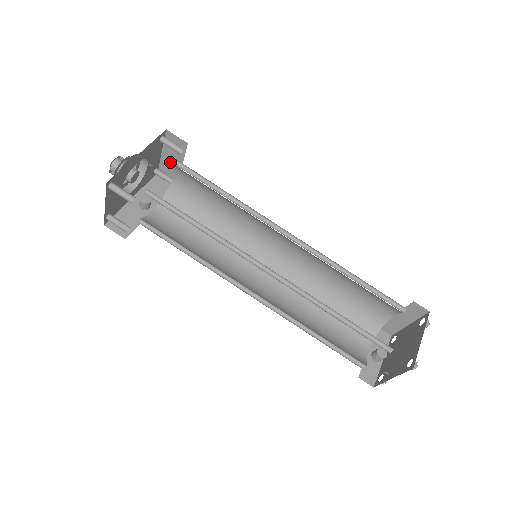
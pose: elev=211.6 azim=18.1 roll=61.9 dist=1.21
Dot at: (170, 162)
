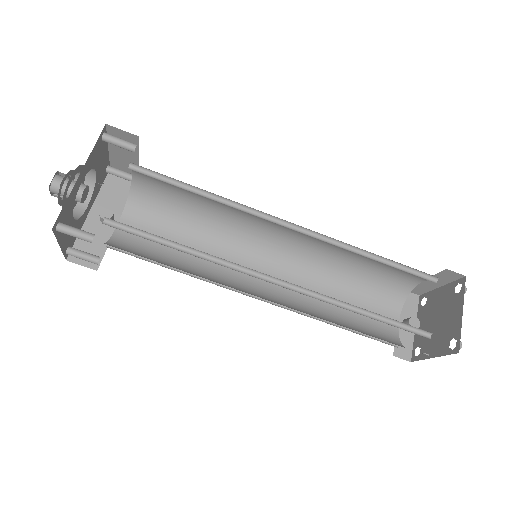
Dot at: (122, 157)
